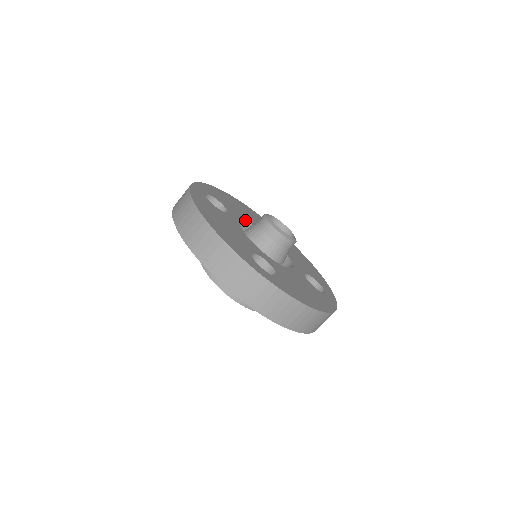
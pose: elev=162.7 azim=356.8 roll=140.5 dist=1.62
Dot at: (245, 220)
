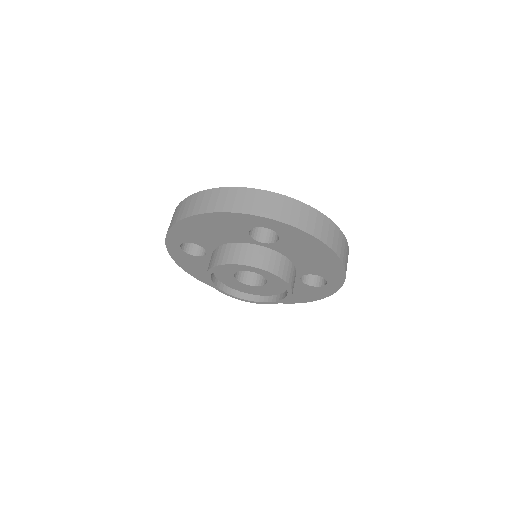
Dot at: occluded
